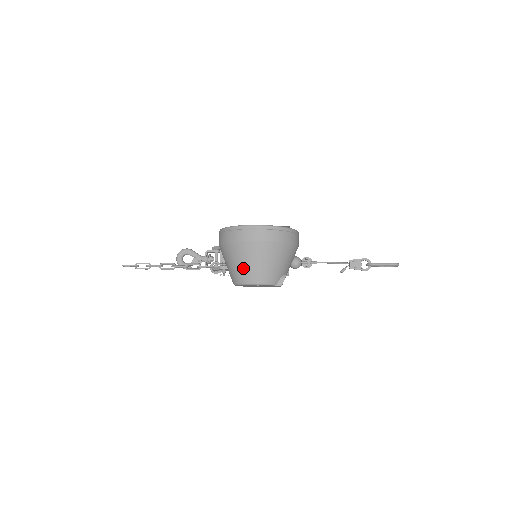
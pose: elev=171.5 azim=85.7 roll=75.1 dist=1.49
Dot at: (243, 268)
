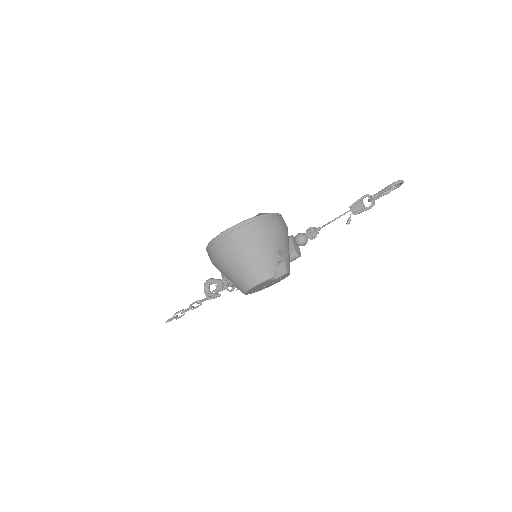
Dot at: (235, 278)
